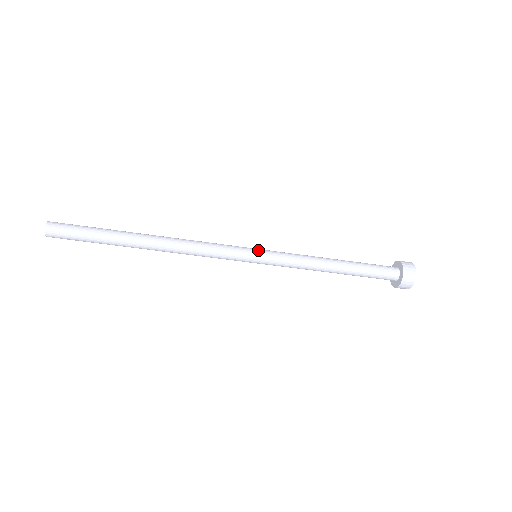
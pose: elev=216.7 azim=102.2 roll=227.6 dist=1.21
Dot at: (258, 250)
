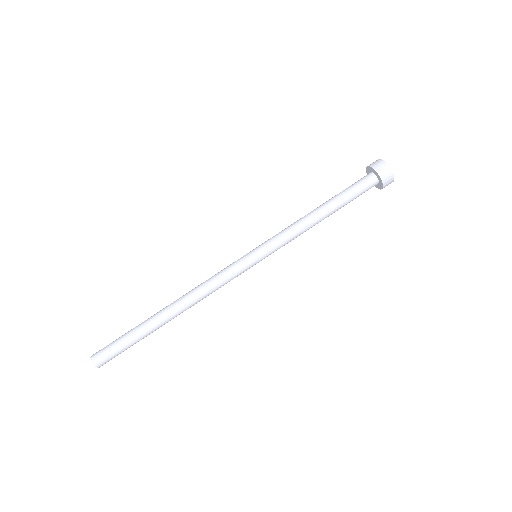
Dot at: occluded
